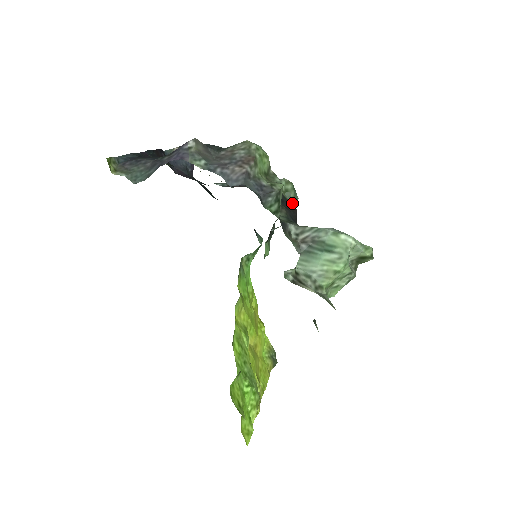
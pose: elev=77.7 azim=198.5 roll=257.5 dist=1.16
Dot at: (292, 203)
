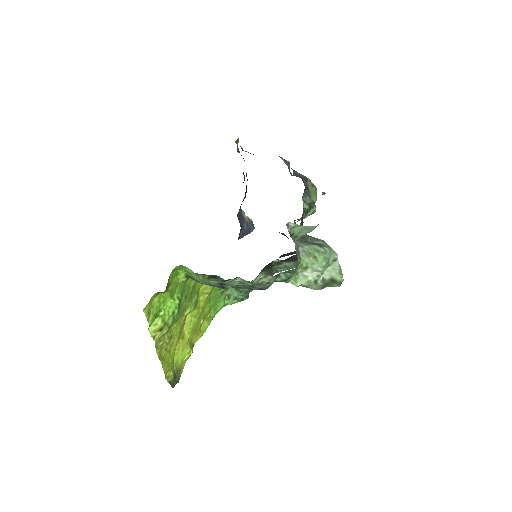
Dot at: occluded
